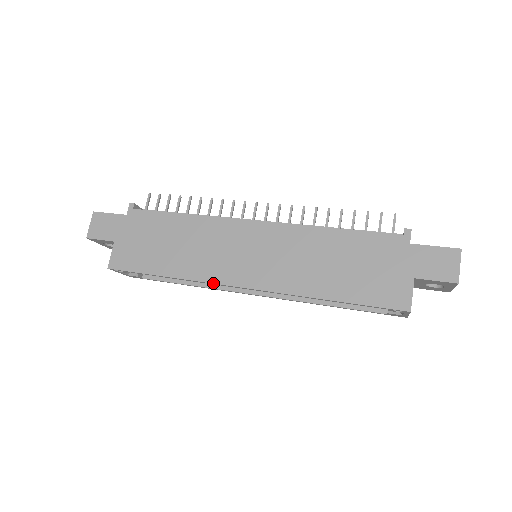
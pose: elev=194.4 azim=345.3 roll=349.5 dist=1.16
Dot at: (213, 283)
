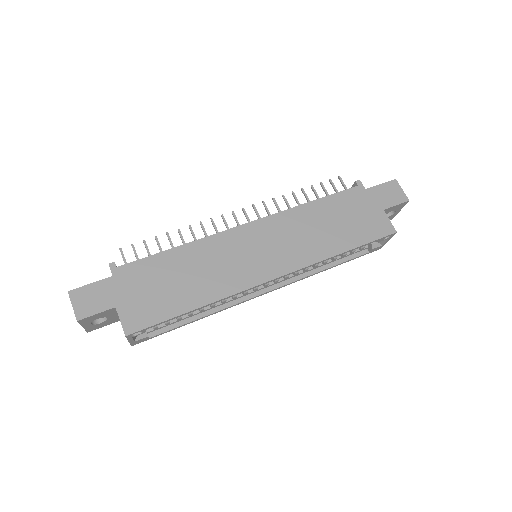
Dot at: (245, 290)
